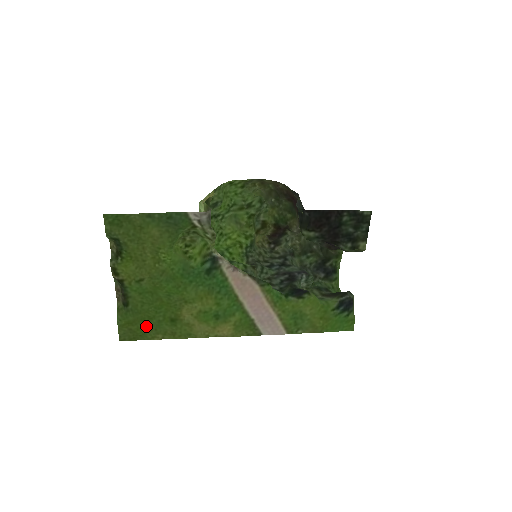
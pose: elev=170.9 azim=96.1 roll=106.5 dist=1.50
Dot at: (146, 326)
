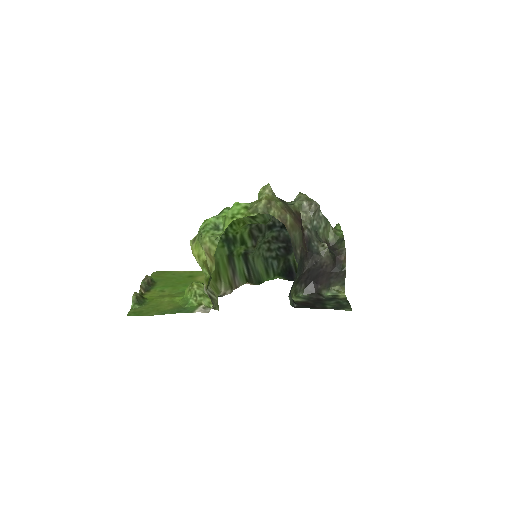
Dot at: (171, 275)
